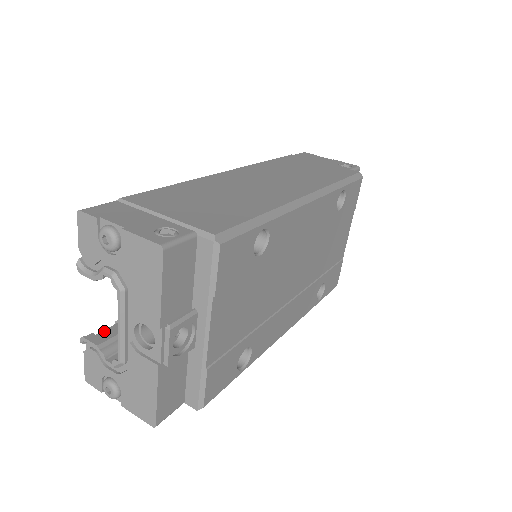
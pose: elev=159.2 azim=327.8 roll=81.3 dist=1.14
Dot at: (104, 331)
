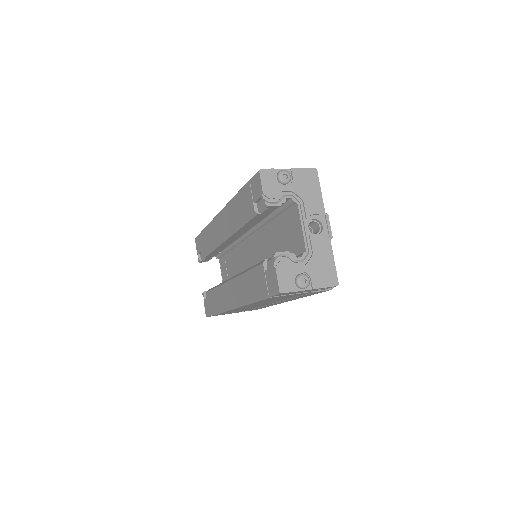
Dot at: occluded
